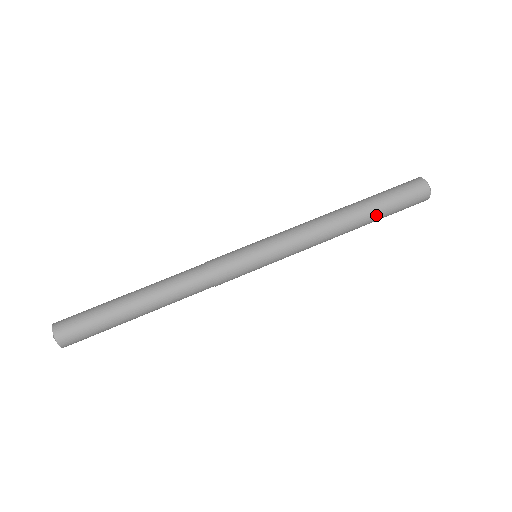
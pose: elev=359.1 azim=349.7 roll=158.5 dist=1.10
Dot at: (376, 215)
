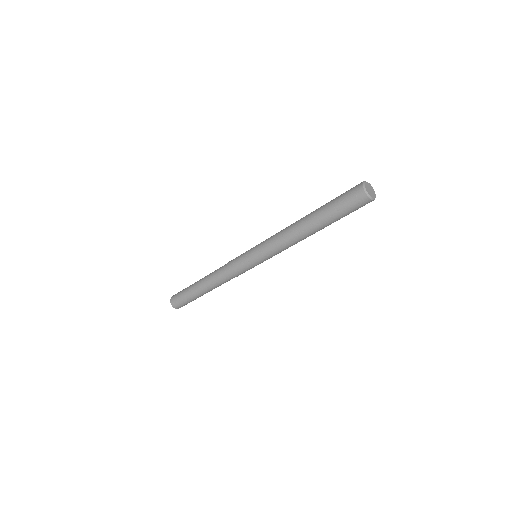
Dot at: (328, 224)
